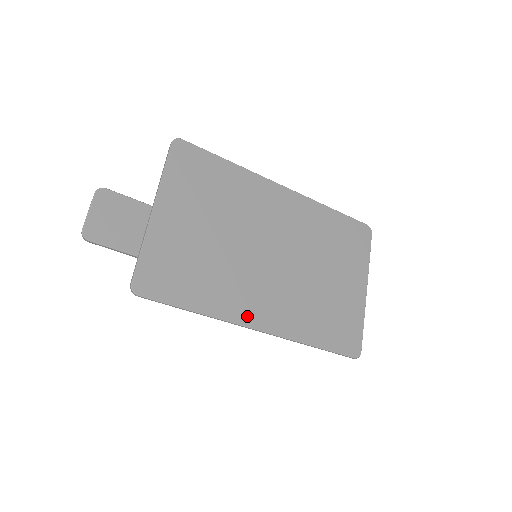
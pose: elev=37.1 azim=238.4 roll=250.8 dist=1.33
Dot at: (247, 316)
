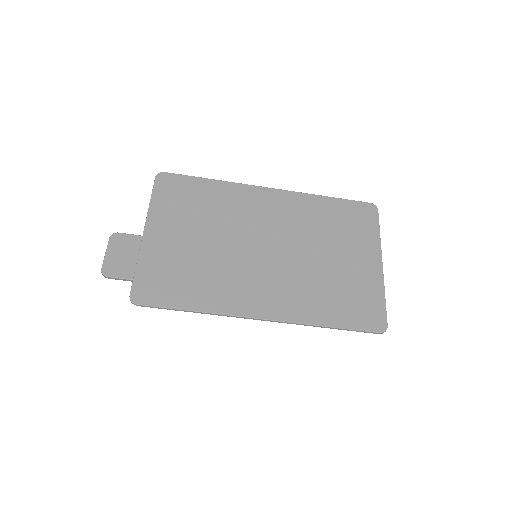
Dot at: (247, 307)
